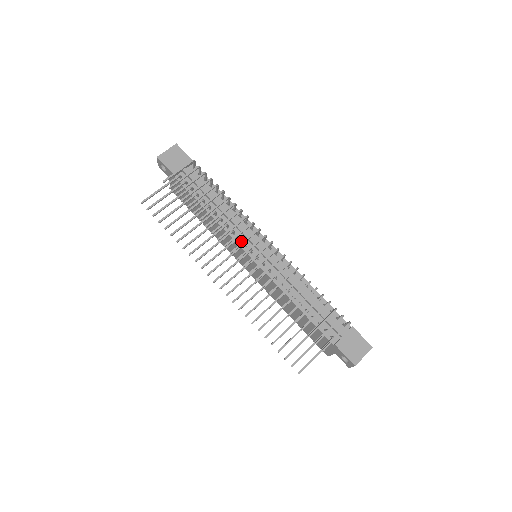
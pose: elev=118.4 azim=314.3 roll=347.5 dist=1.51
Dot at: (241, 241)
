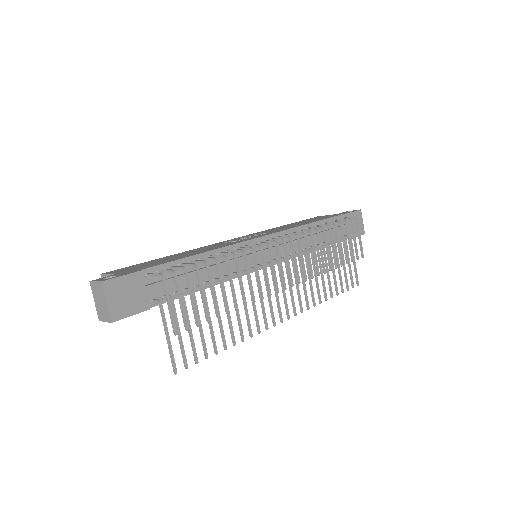
Dot at: (251, 267)
